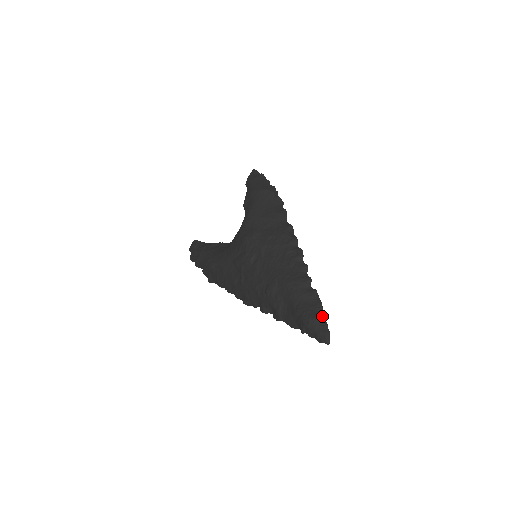
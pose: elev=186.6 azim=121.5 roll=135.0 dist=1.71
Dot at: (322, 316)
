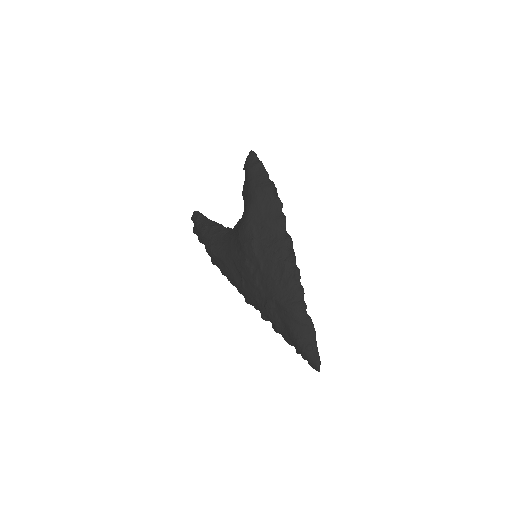
Dot at: (315, 346)
